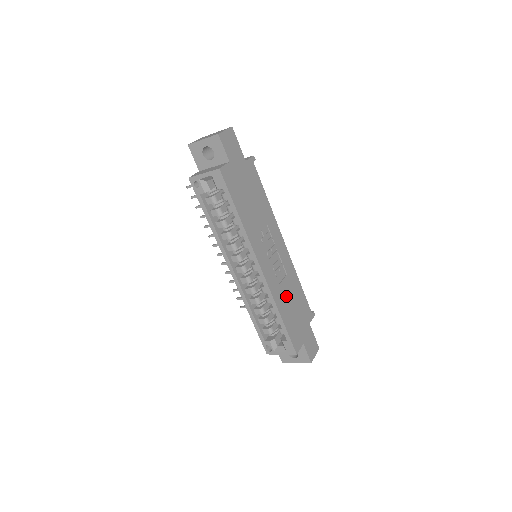
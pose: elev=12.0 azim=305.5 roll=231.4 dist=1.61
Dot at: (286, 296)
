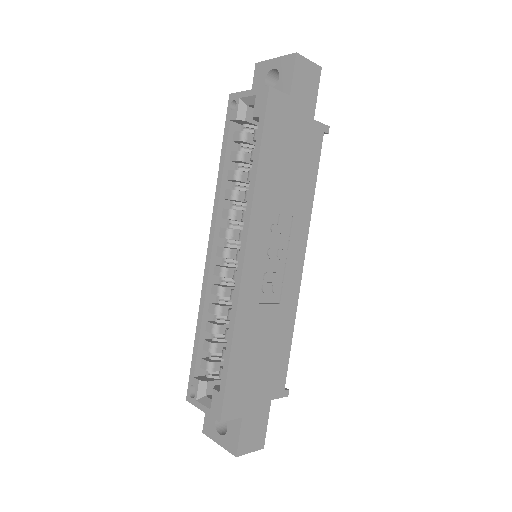
Dot at: (259, 329)
